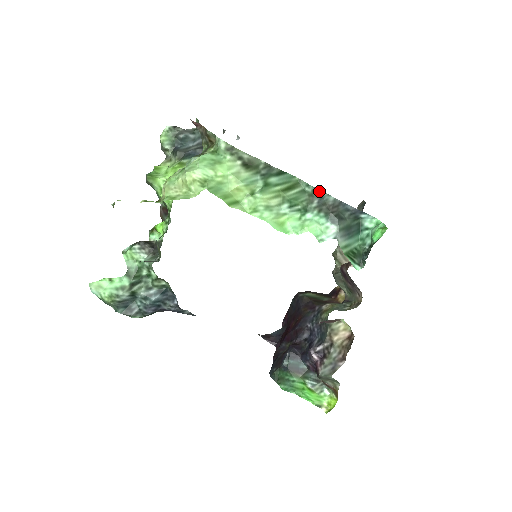
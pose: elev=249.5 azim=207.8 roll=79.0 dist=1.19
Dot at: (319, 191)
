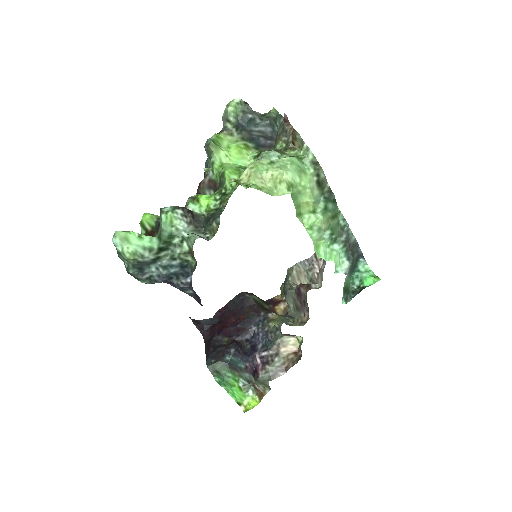
Dot at: (348, 228)
